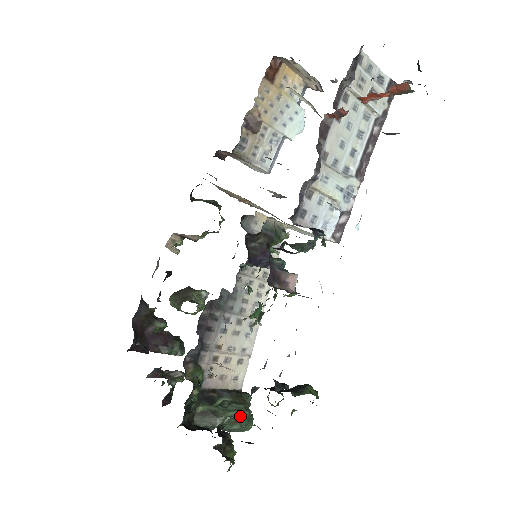
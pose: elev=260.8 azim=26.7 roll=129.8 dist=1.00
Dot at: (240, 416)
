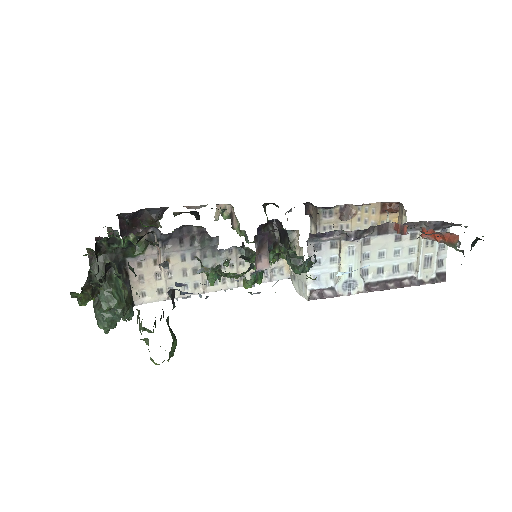
Dot at: (116, 303)
